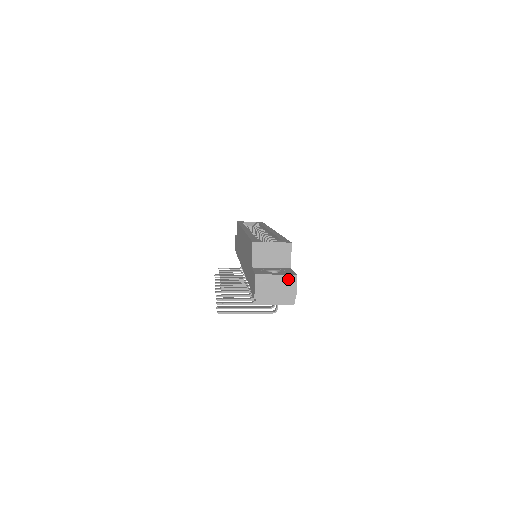
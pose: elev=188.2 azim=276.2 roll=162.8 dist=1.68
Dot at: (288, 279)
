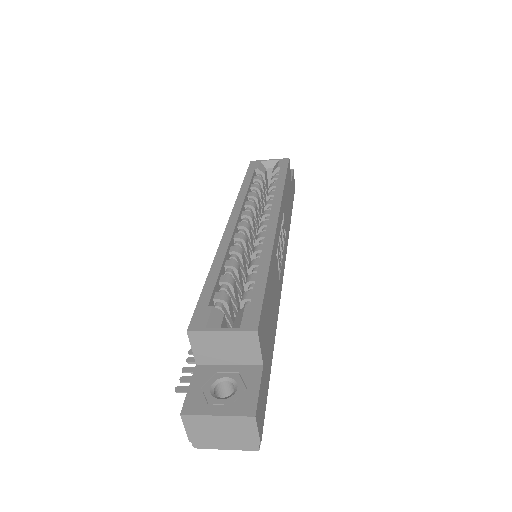
Dot at: (240, 421)
